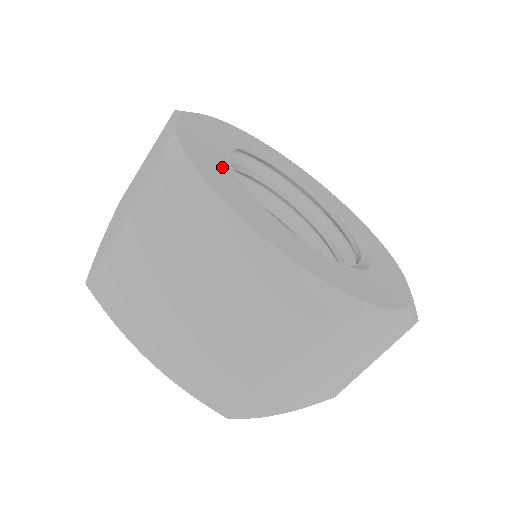
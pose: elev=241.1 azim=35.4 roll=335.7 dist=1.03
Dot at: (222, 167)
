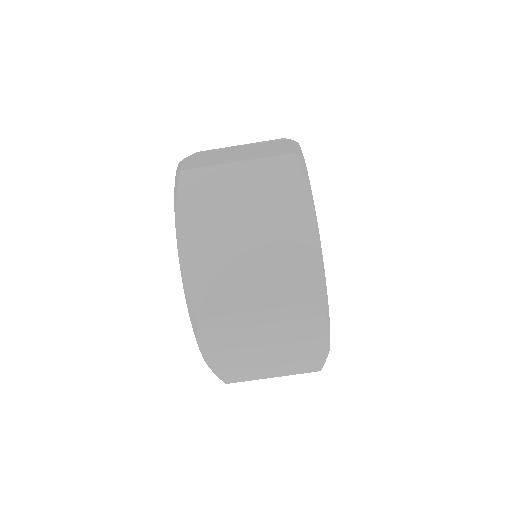
Dot at: occluded
